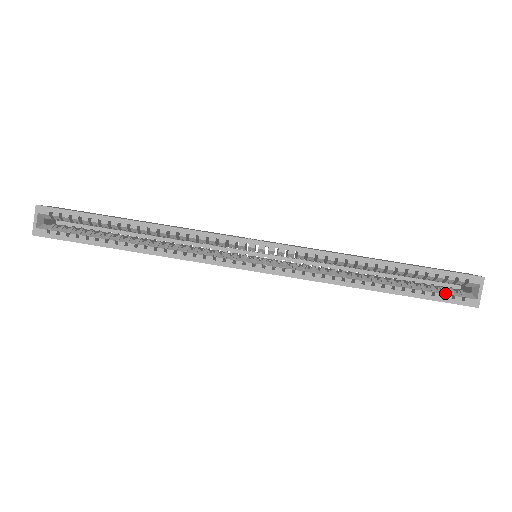
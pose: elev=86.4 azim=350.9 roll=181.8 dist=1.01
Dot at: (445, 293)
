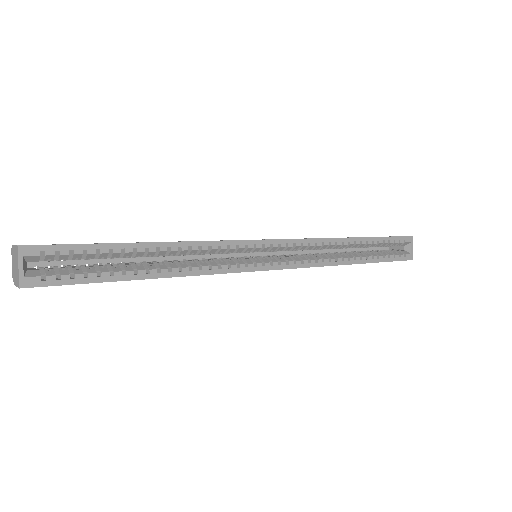
Dot at: (394, 254)
